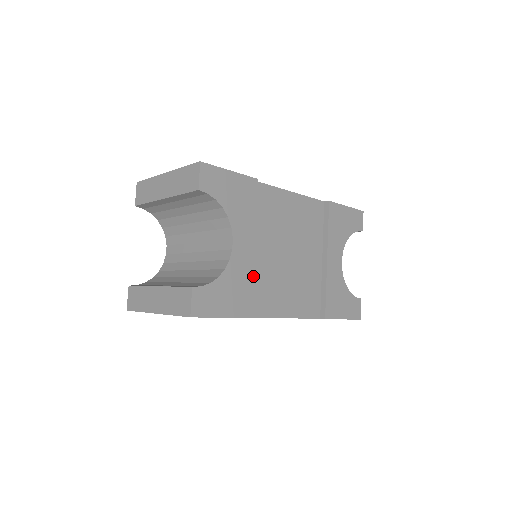
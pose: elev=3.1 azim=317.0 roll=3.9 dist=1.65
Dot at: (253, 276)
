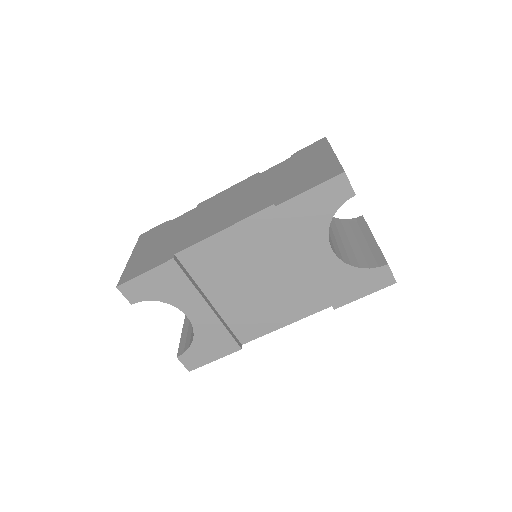
Dot at: (223, 325)
